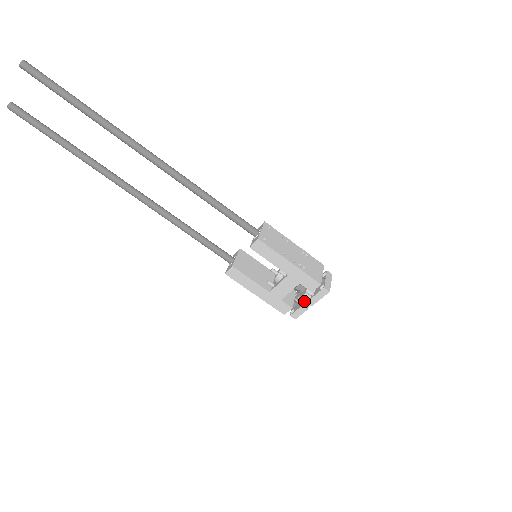
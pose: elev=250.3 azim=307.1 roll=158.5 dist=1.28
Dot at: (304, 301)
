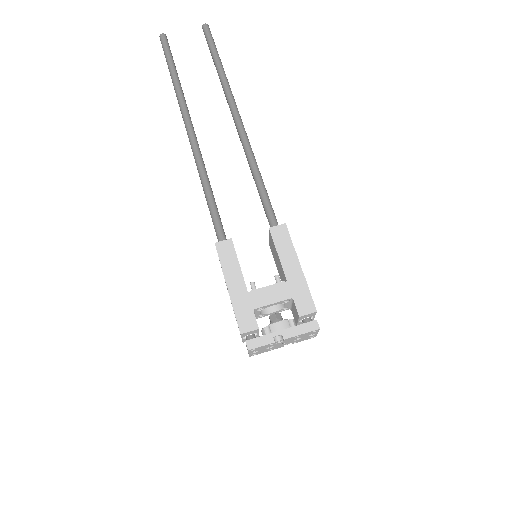
Dot at: (279, 327)
